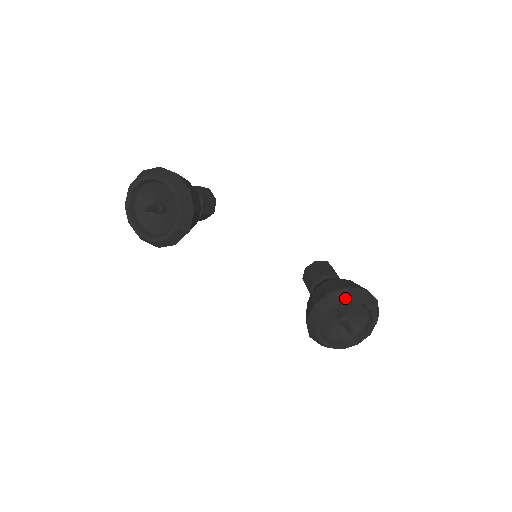
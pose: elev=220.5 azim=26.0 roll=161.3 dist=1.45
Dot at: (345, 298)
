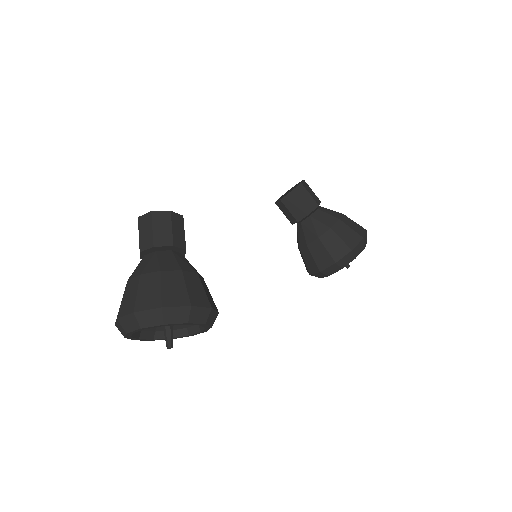
Dot at: (350, 260)
